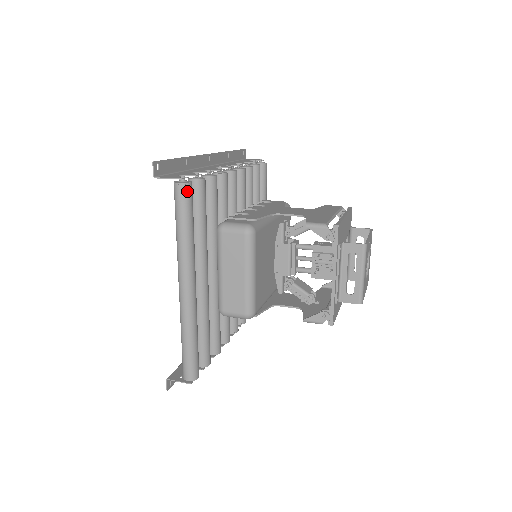
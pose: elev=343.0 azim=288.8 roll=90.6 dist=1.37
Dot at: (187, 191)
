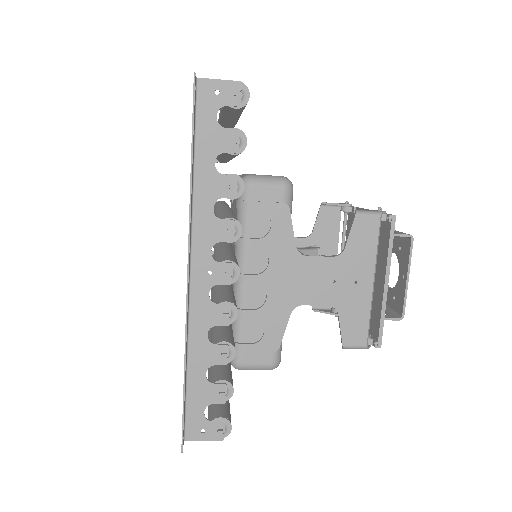
Dot at: occluded
